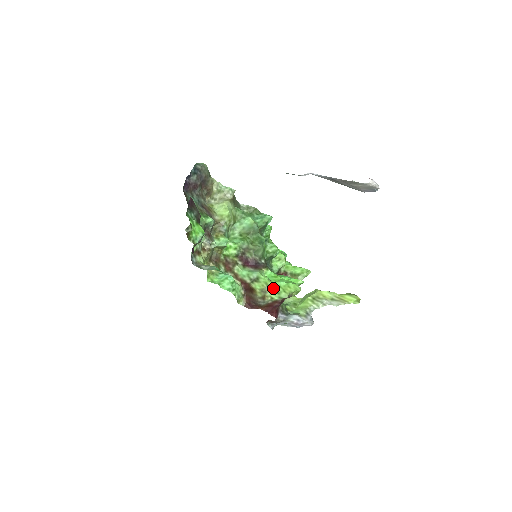
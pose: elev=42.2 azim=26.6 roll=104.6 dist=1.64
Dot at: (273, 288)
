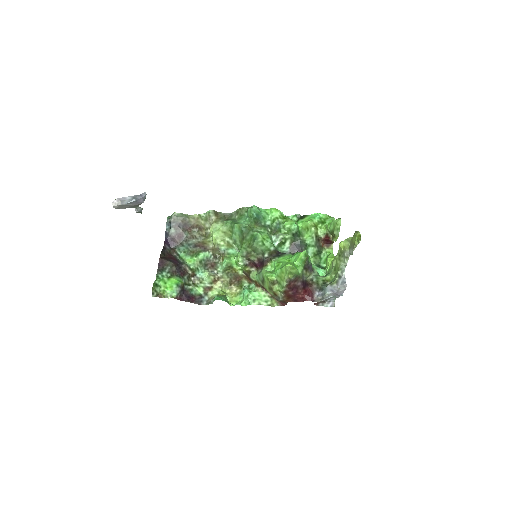
Dot at: (275, 281)
